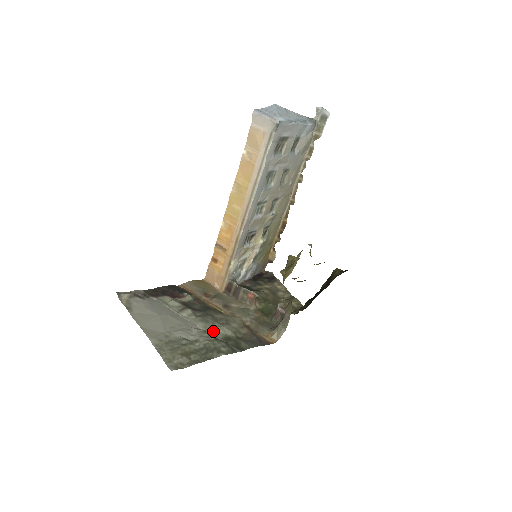
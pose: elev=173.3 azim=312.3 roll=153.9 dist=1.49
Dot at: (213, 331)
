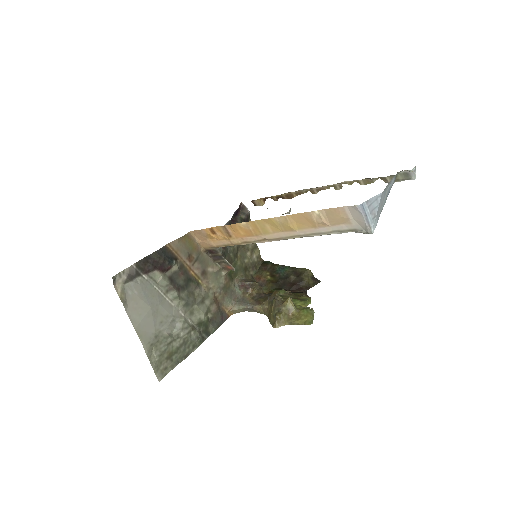
Dot at: (191, 316)
